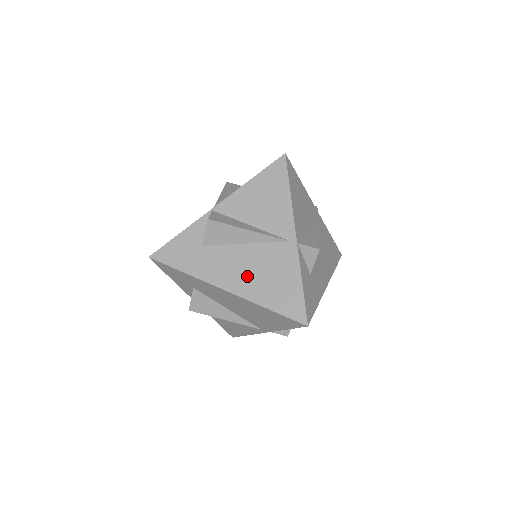
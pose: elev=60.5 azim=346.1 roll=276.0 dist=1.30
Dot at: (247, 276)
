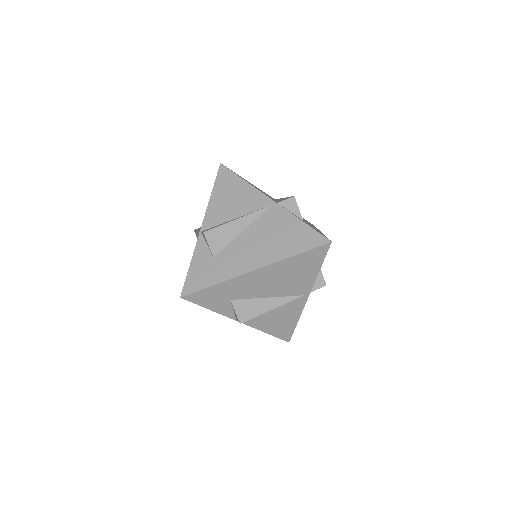
Dot at: (262, 249)
